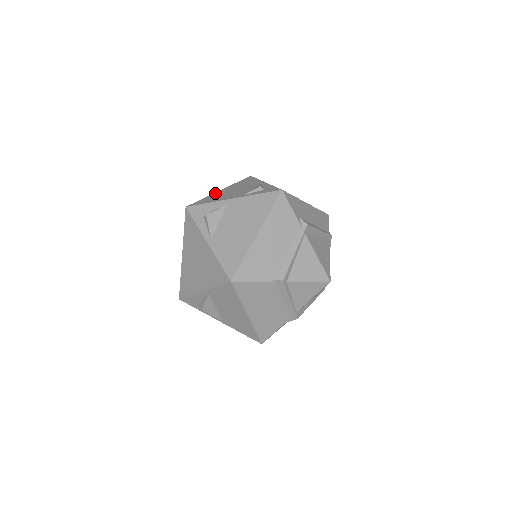
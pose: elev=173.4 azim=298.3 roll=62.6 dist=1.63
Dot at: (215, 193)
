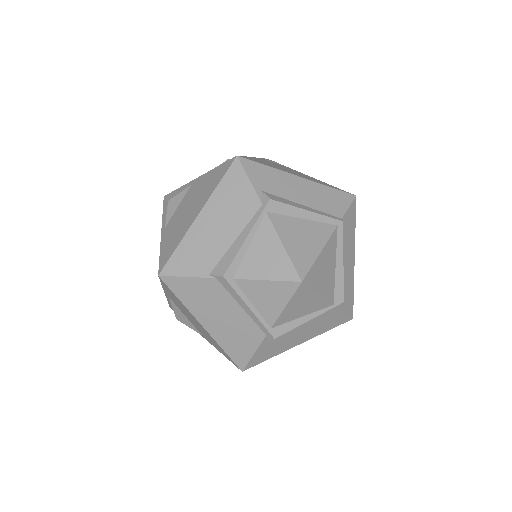
Dot at: occluded
